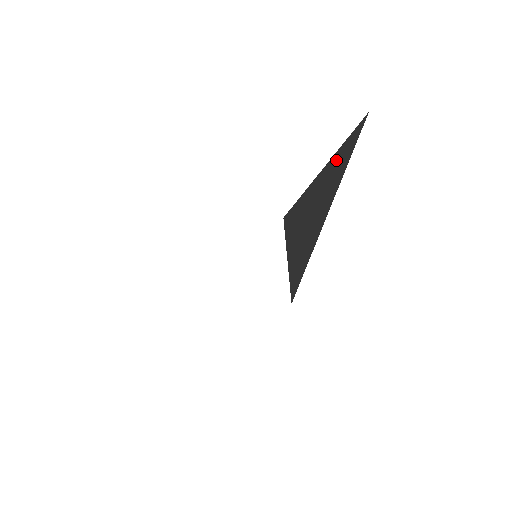
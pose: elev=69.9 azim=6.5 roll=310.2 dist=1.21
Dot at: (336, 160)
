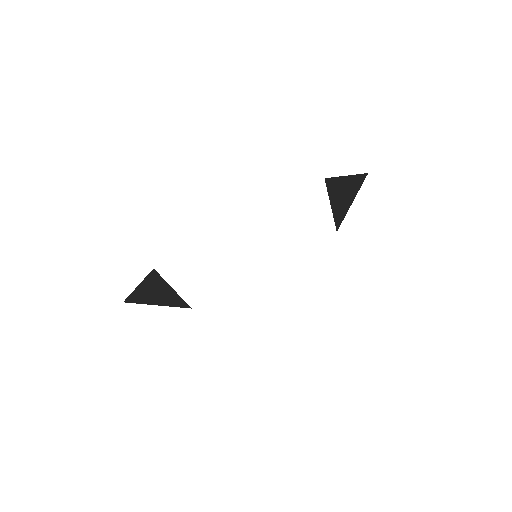
Dot at: (350, 180)
